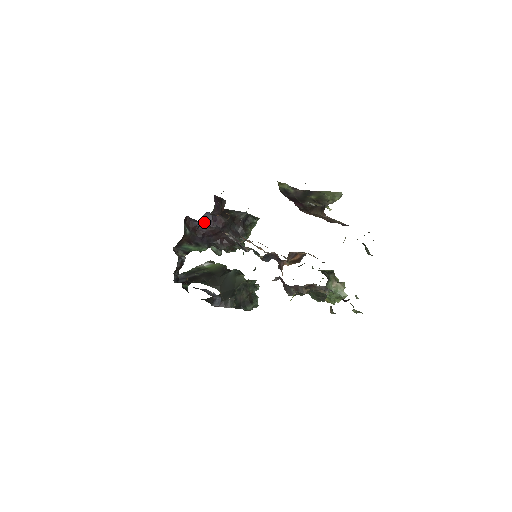
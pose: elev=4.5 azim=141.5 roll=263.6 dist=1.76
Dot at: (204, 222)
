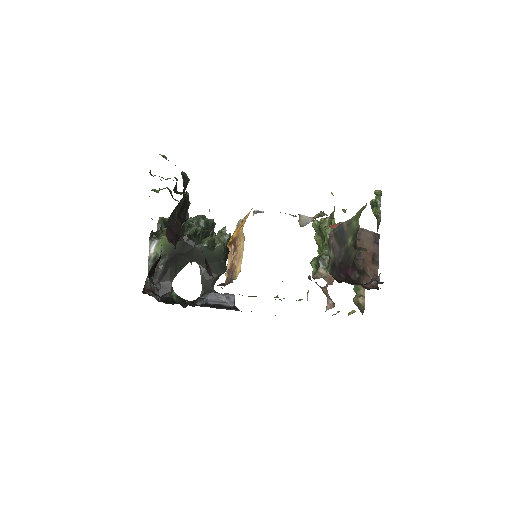
Dot at: occluded
